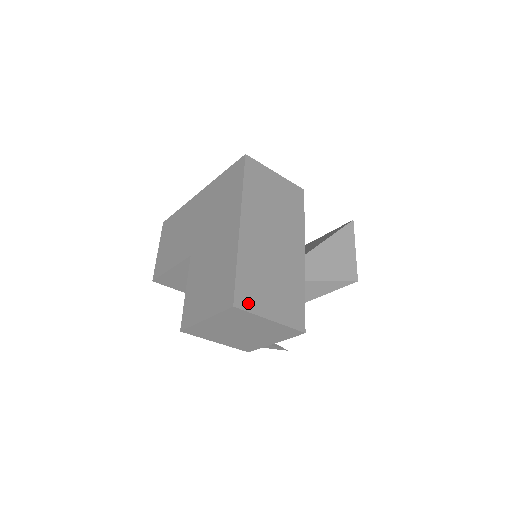
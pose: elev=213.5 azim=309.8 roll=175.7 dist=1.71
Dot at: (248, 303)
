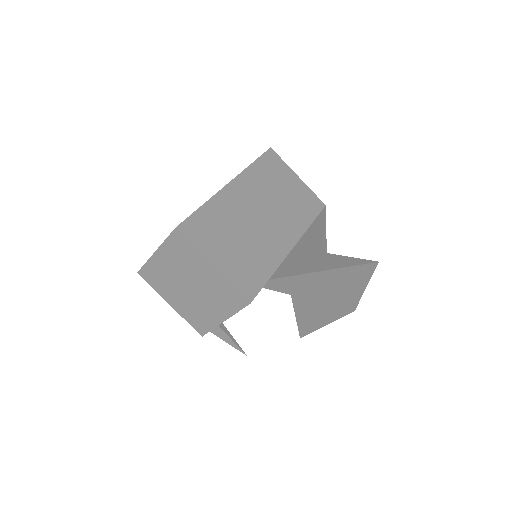
Dot at: (195, 236)
